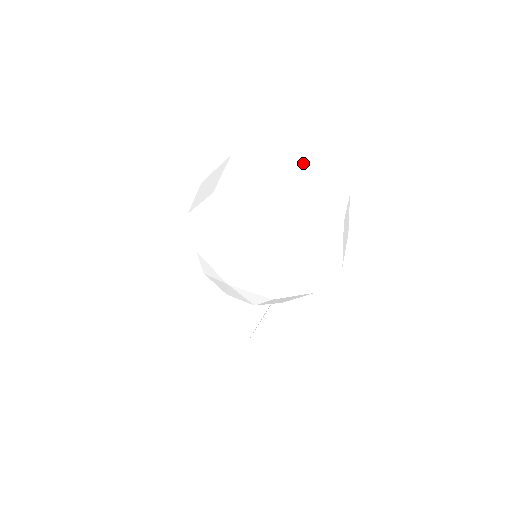
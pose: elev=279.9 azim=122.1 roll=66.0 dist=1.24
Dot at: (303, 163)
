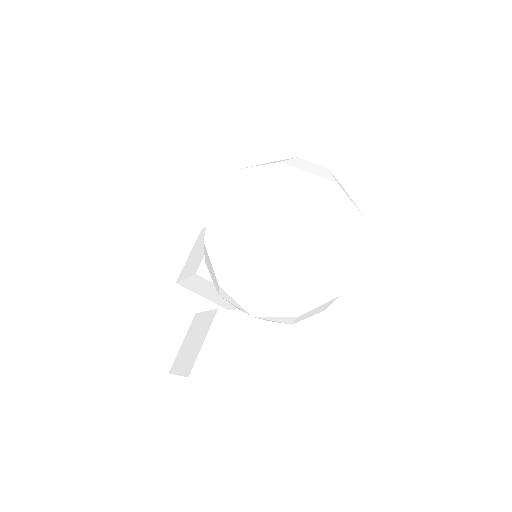
Dot at: (335, 205)
